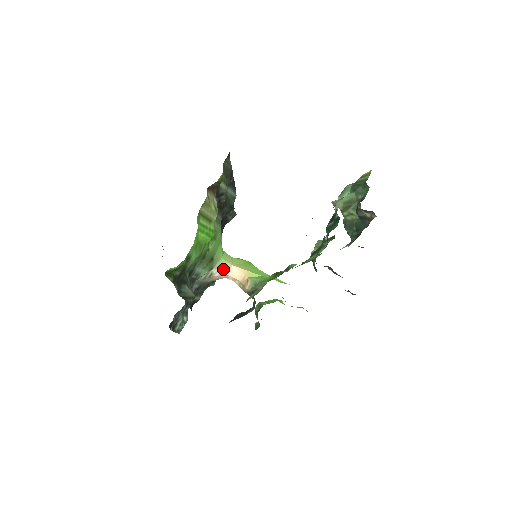
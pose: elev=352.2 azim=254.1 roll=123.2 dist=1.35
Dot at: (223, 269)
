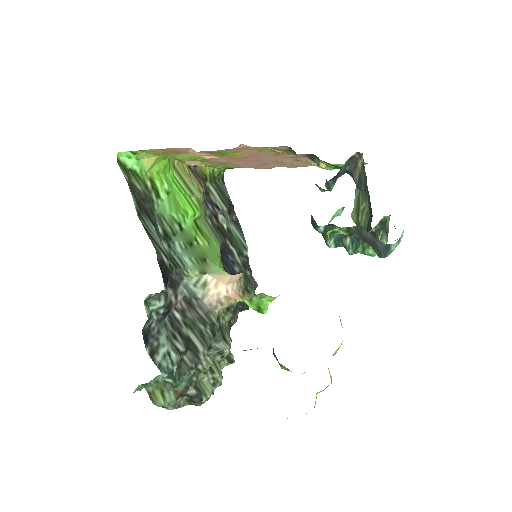
Dot at: (220, 277)
